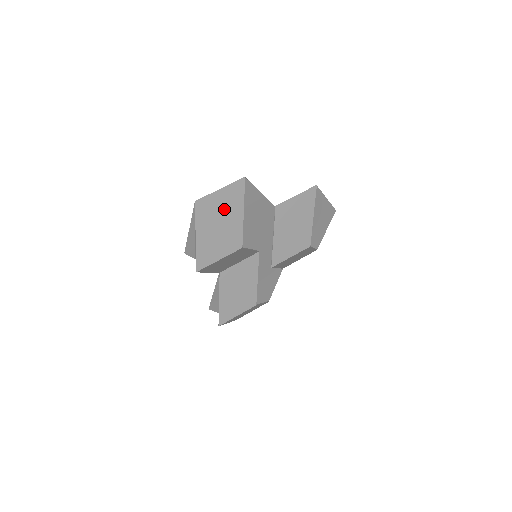
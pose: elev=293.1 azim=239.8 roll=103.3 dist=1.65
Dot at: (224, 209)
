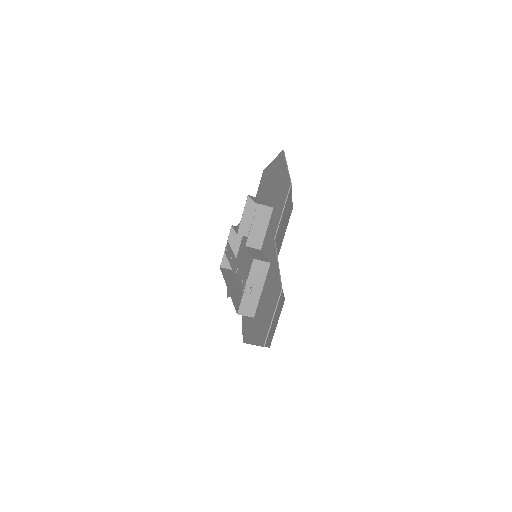
Dot at: occluded
